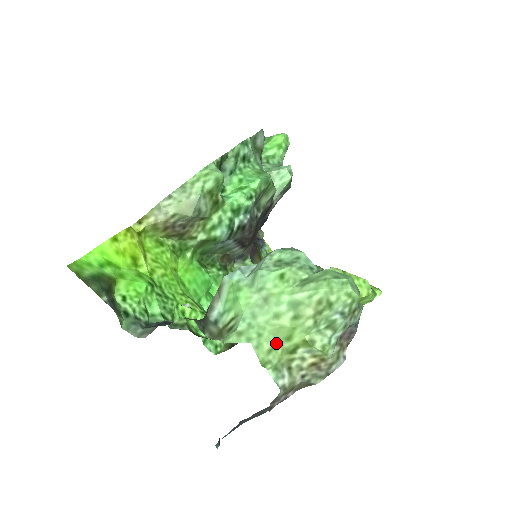
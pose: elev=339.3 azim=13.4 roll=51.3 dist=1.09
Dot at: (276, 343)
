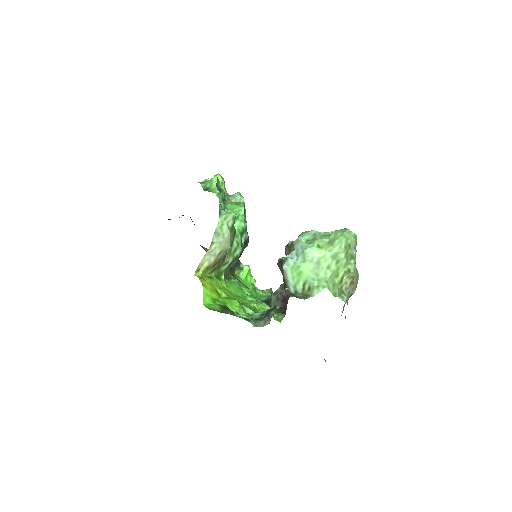
Dot at: (333, 282)
